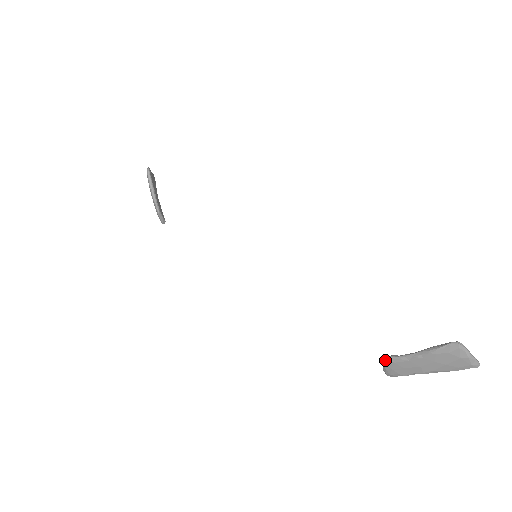
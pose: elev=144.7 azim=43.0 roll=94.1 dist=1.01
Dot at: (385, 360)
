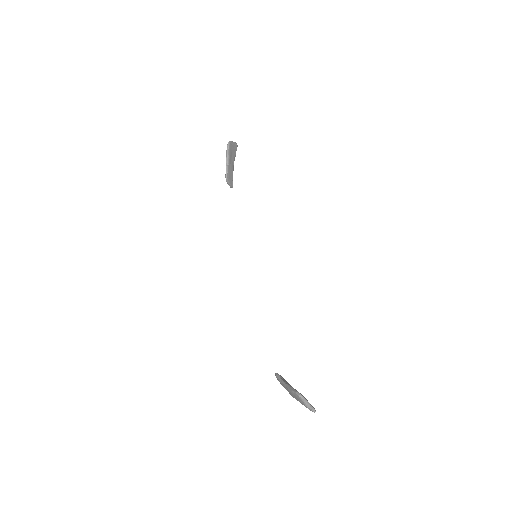
Dot at: (275, 374)
